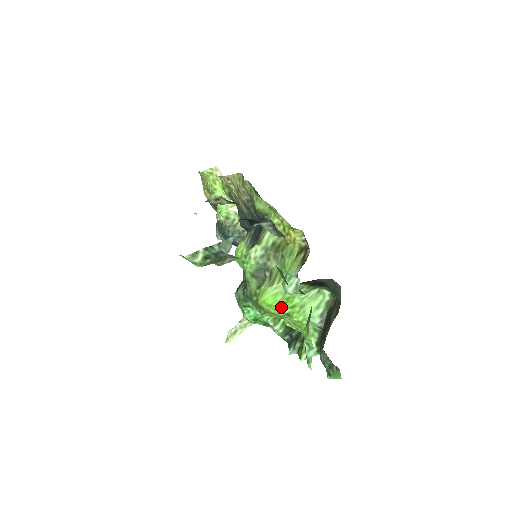
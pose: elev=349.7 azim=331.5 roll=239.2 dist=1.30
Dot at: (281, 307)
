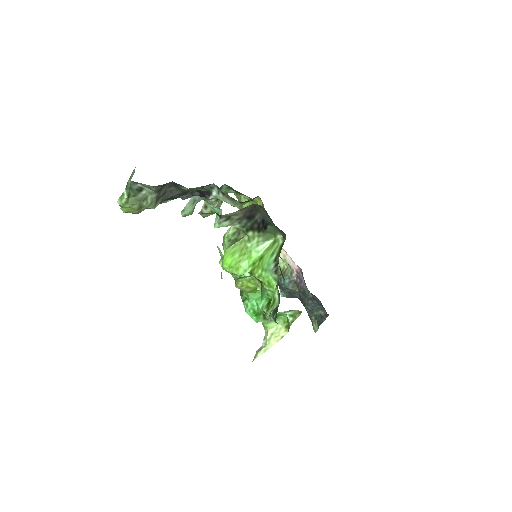
Dot at: (241, 265)
